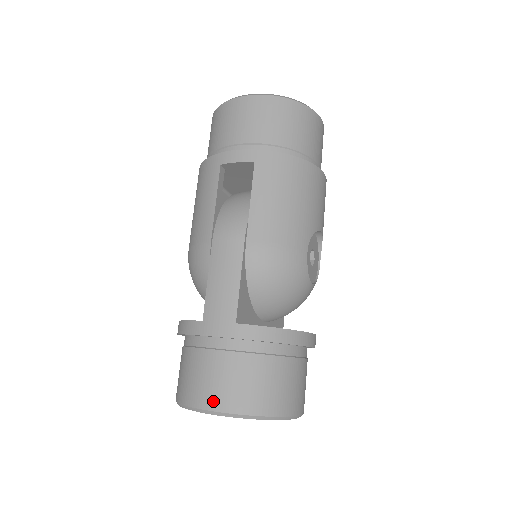
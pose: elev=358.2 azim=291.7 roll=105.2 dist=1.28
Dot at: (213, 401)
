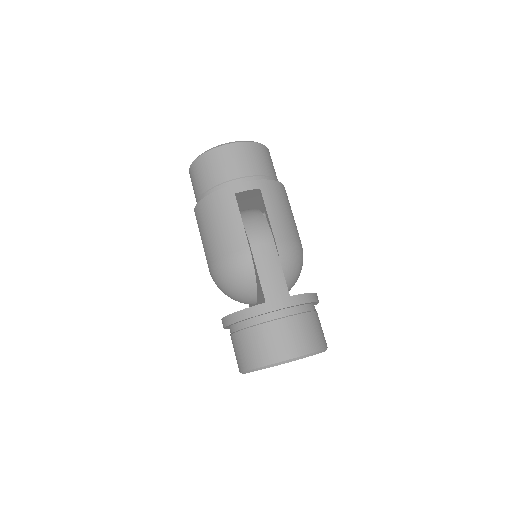
Dot at: (292, 352)
